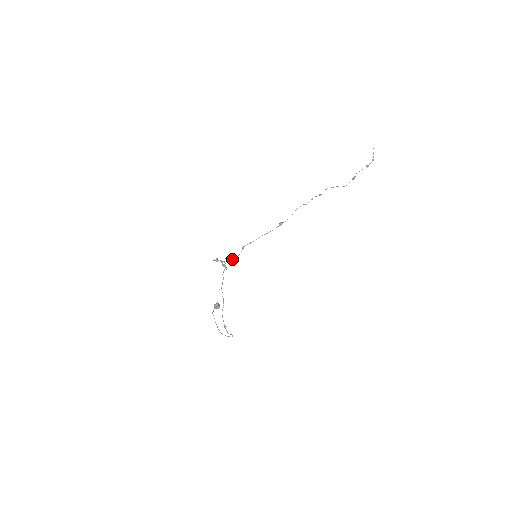
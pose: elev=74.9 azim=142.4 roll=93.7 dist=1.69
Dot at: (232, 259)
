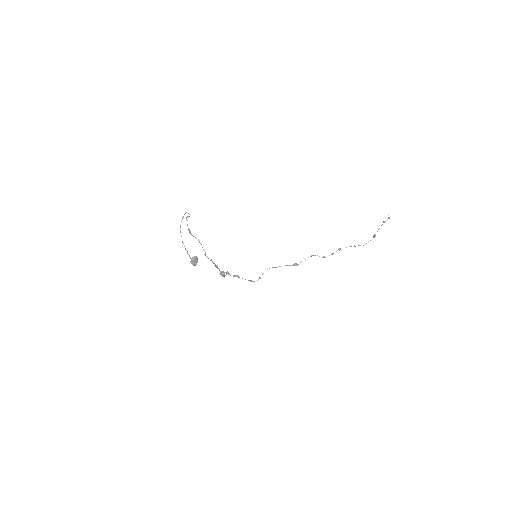
Dot at: (234, 275)
